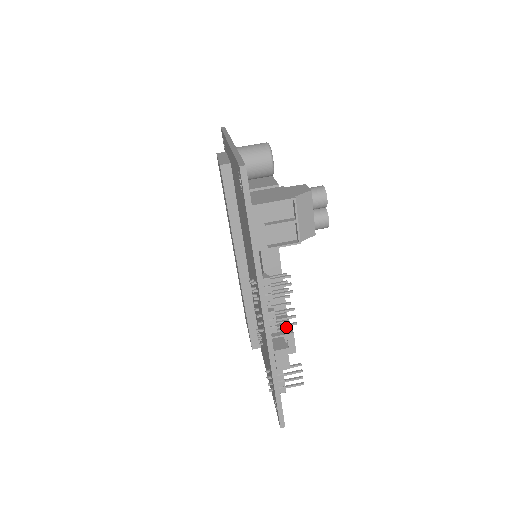
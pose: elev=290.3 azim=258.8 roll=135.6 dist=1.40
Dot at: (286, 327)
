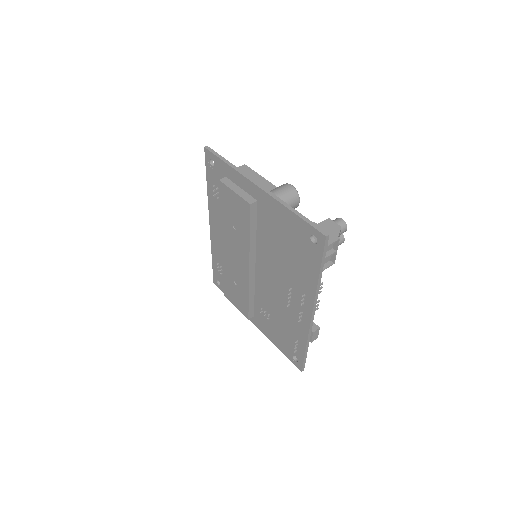
Dot at: occluded
